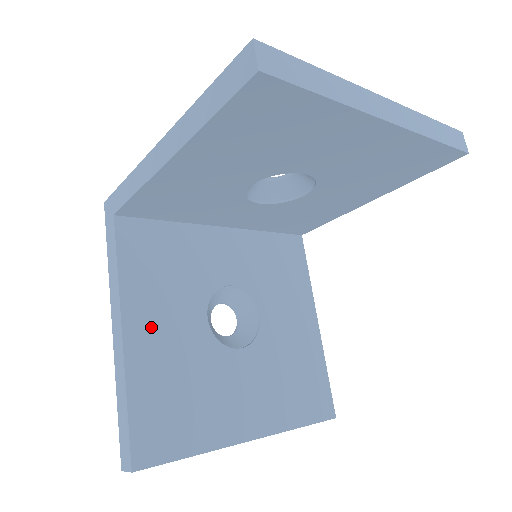
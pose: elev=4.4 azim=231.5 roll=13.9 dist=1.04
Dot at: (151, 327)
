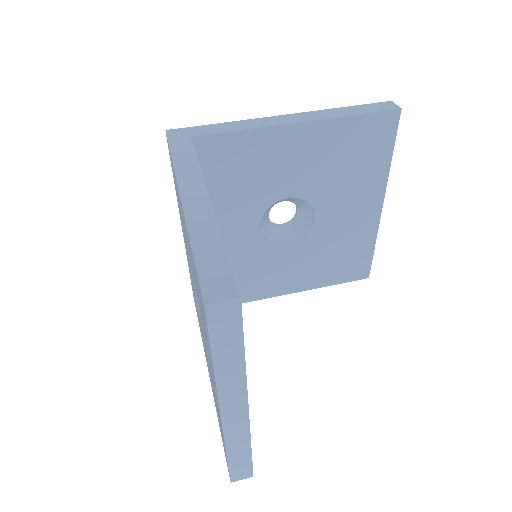
Dot at: occluded
